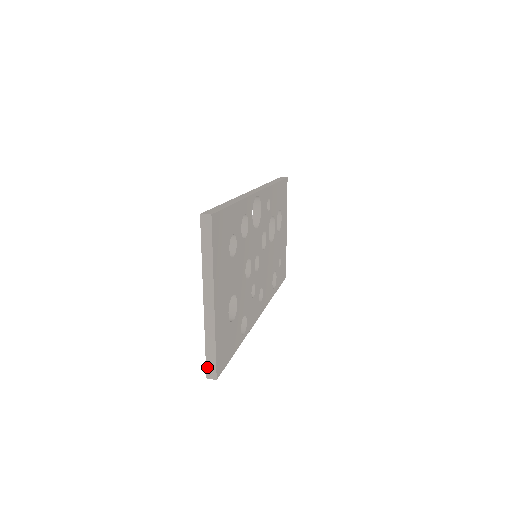
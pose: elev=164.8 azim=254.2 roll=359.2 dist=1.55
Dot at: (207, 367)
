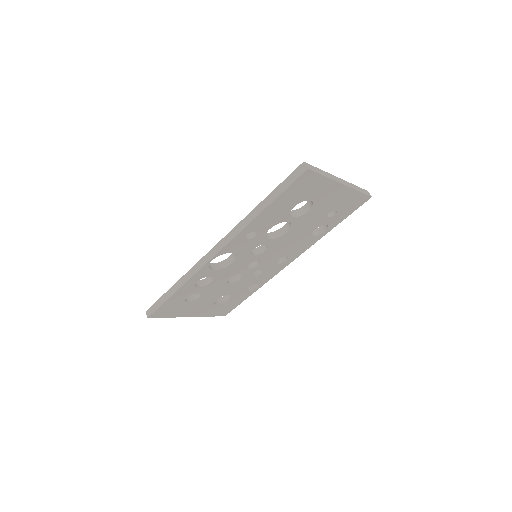
Dot at: occluded
